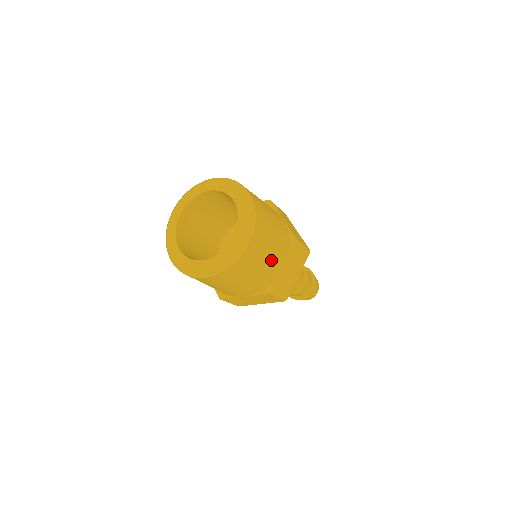
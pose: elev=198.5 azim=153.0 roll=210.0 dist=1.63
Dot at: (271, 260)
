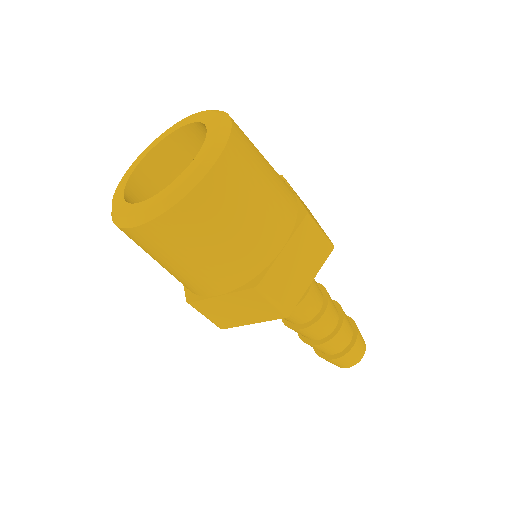
Dot at: (256, 223)
